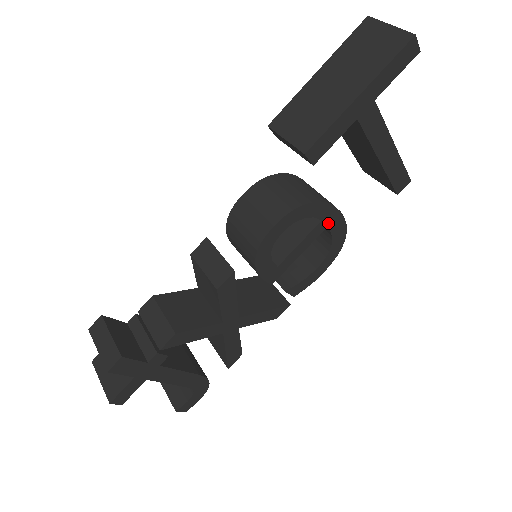
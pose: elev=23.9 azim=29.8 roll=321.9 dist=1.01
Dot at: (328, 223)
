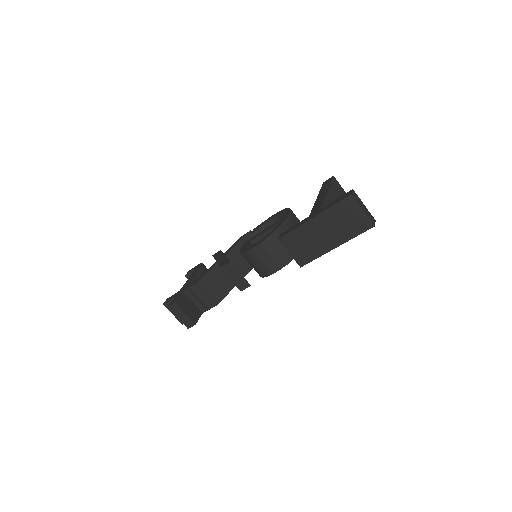
Dot at: occluded
